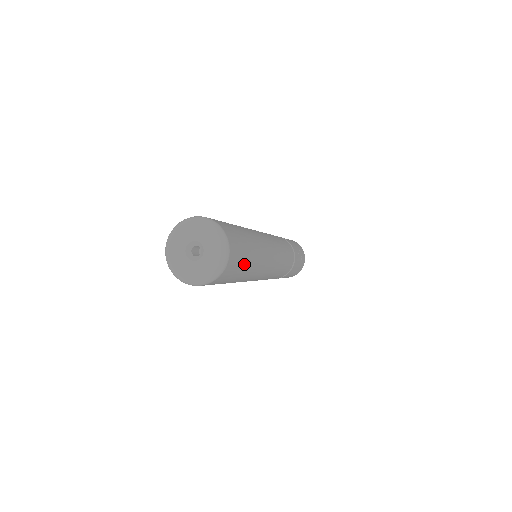
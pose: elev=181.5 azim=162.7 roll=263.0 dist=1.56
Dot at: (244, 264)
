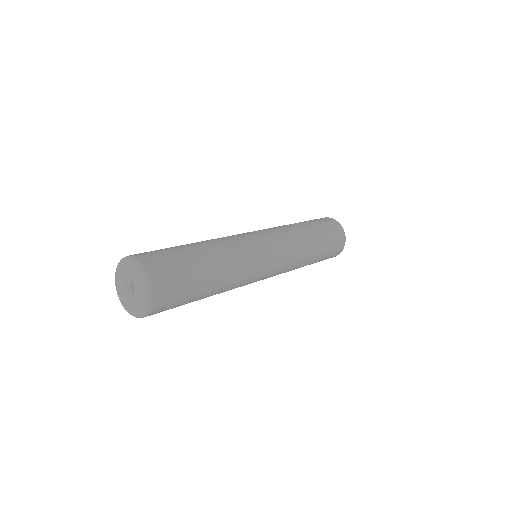
Dot at: (189, 298)
